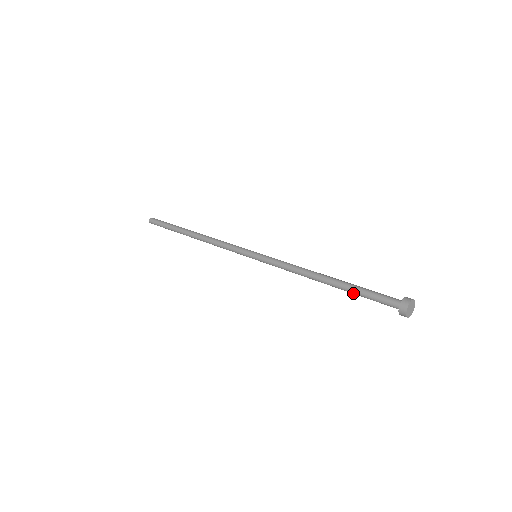
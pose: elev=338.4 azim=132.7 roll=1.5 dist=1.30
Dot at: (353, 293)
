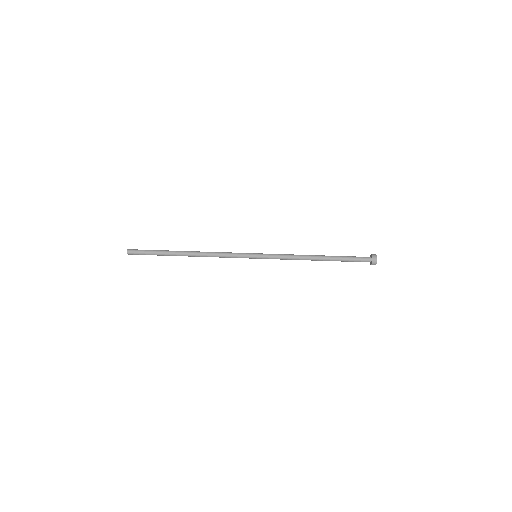
Dot at: occluded
